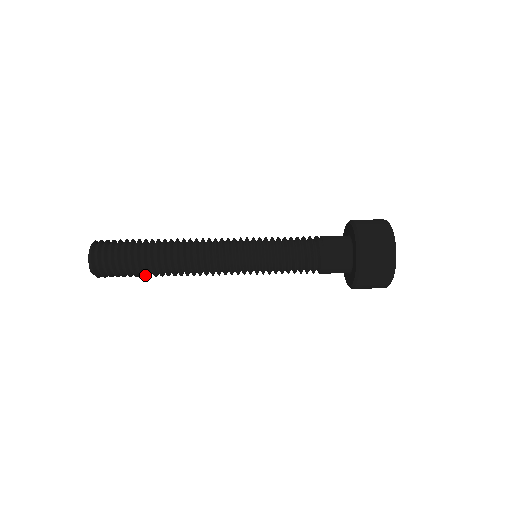
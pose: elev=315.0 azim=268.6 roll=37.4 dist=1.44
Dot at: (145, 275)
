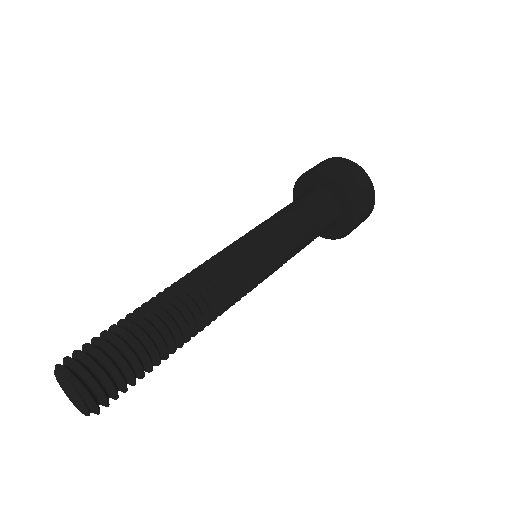
Dot at: occluded
